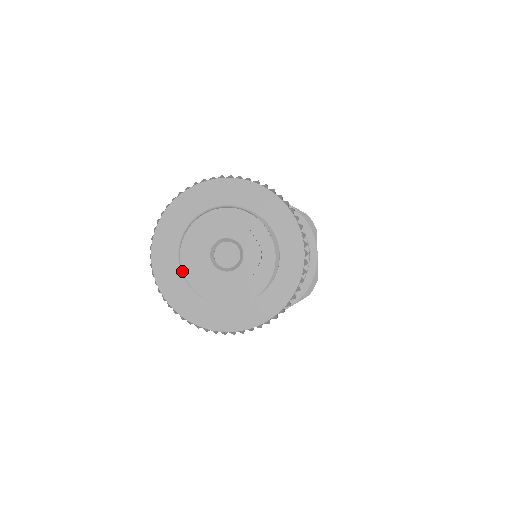
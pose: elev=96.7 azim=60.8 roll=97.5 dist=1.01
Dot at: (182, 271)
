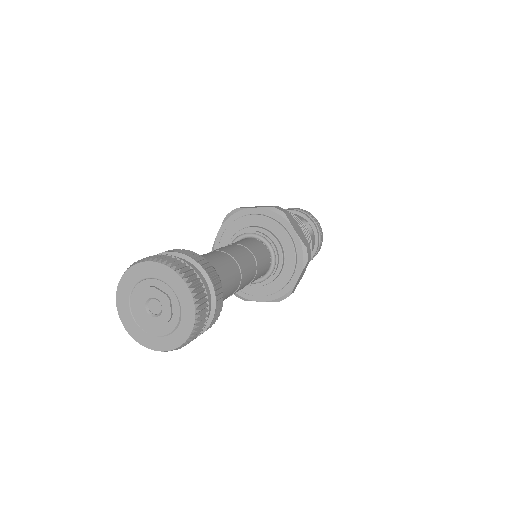
Dot at: (130, 300)
